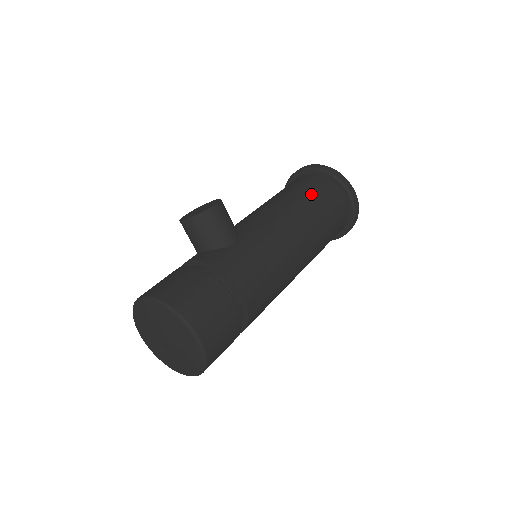
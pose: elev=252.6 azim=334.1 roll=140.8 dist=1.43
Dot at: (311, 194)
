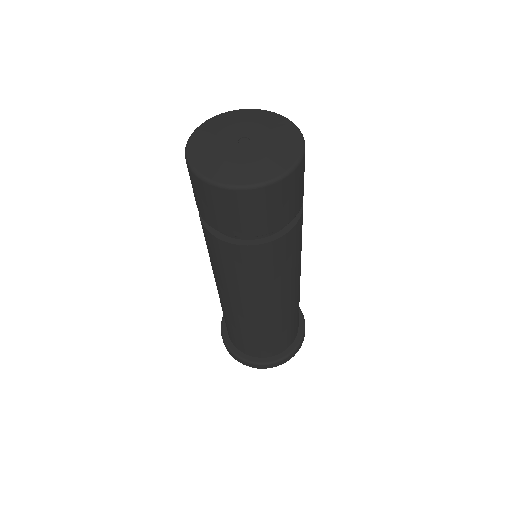
Dot at: occluded
